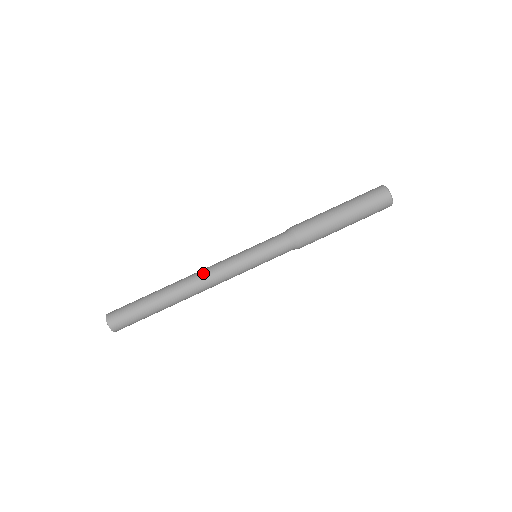
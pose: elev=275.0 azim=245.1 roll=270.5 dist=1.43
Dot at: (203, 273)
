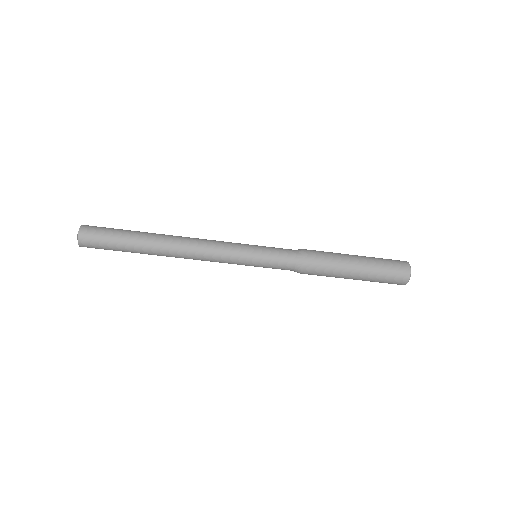
Dot at: (197, 251)
